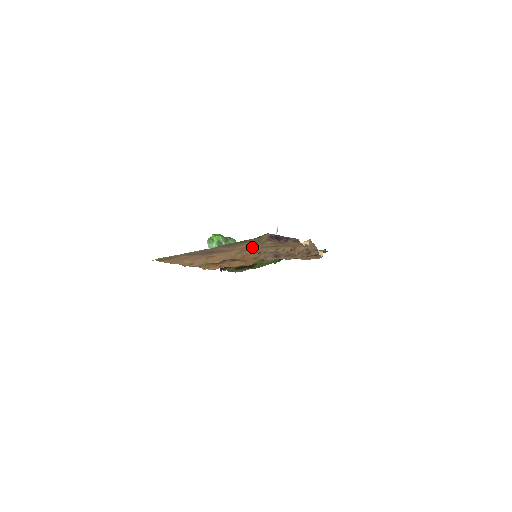
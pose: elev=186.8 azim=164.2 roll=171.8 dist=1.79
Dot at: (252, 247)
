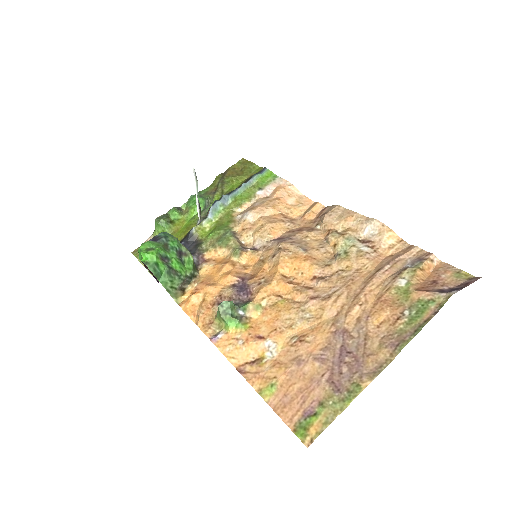
Dot at: (361, 294)
